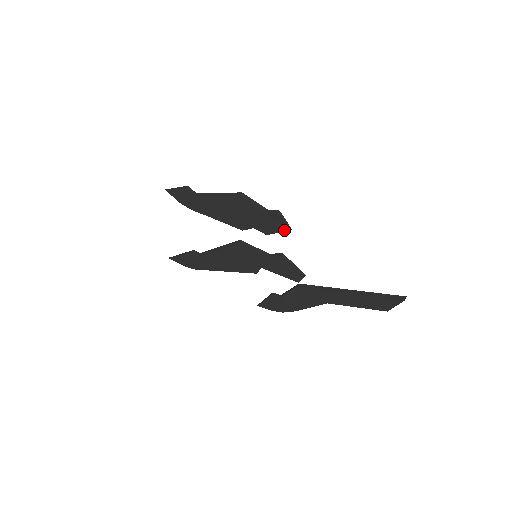
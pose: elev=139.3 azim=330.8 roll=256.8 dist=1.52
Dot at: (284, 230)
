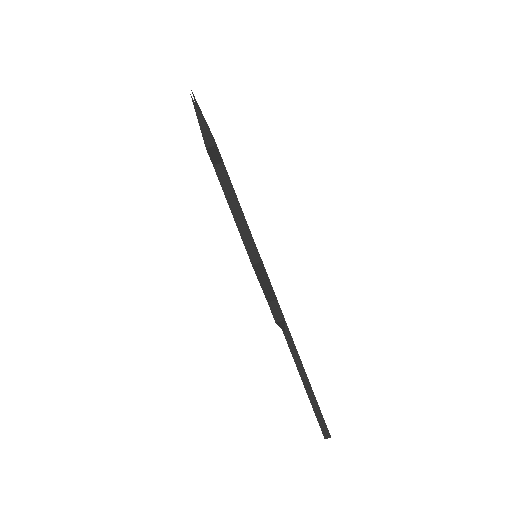
Dot at: occluded
